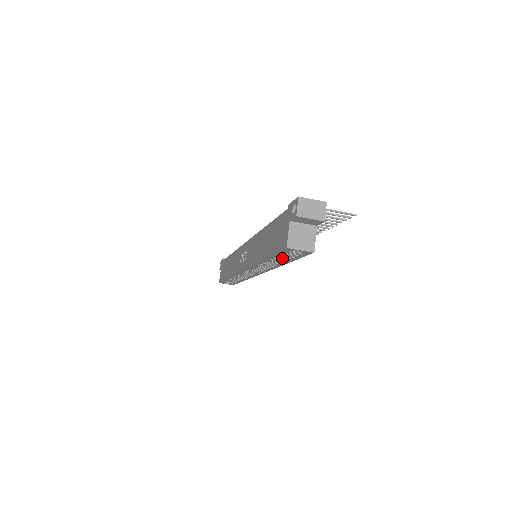
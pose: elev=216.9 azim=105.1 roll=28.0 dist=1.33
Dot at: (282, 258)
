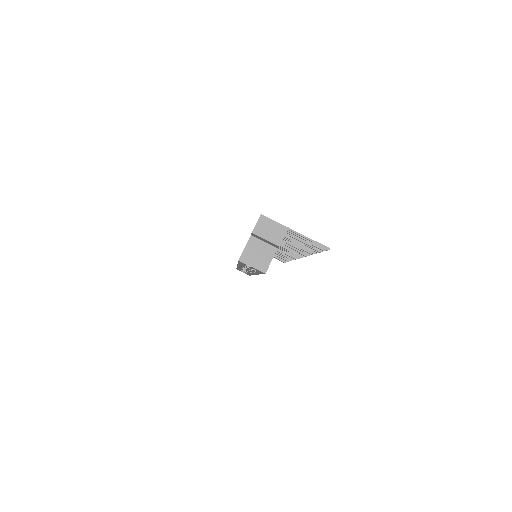
Dot at: (253, 268)
